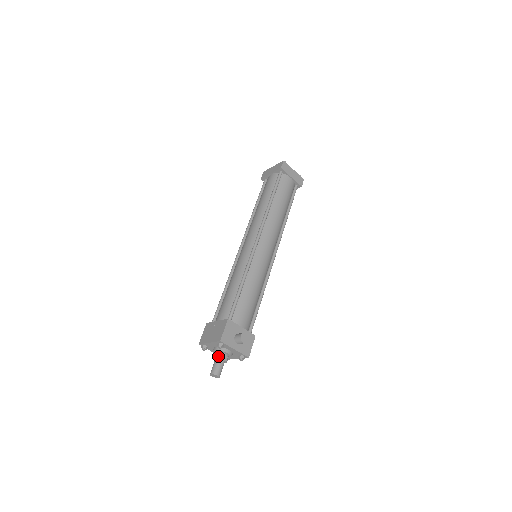
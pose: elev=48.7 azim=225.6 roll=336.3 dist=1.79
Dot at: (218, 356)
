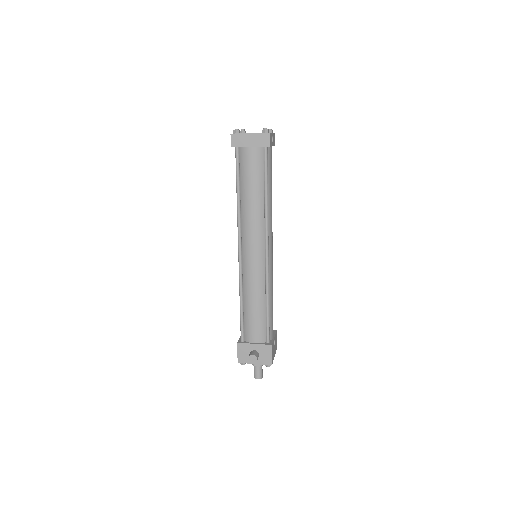
Dot at: (252, 364)
